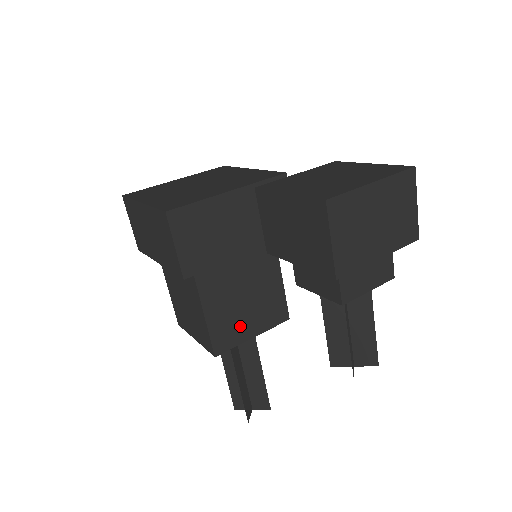
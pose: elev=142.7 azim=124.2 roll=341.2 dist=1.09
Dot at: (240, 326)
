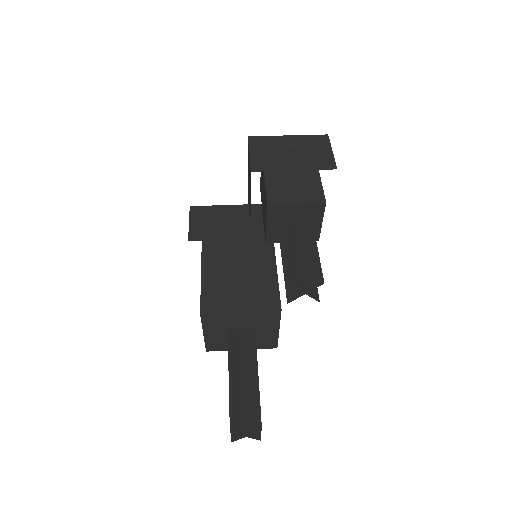
Dot at: (230, 298)
